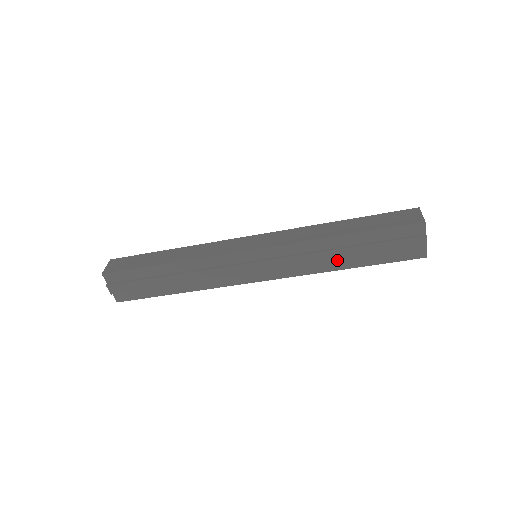
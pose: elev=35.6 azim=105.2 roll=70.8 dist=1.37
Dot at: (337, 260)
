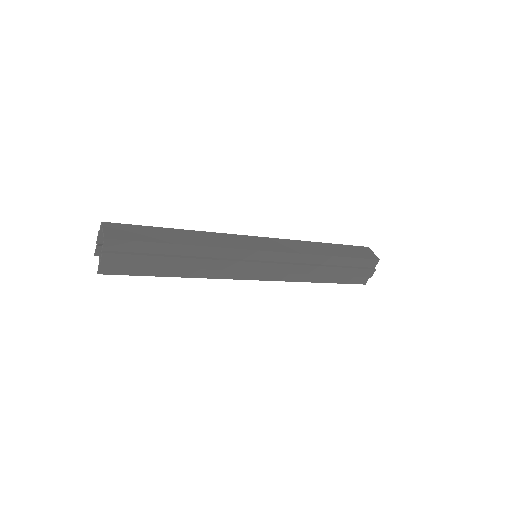
Dot at: (318, 274)
